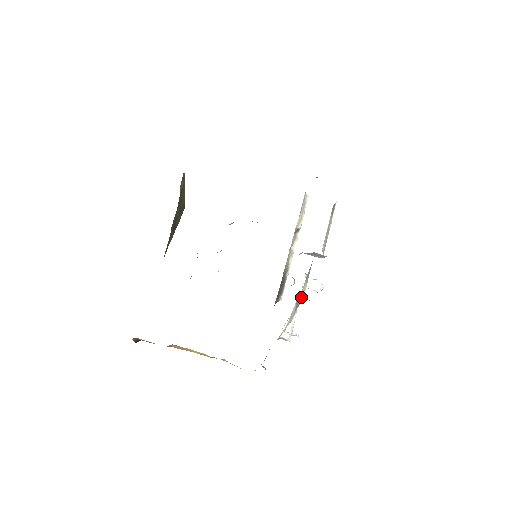
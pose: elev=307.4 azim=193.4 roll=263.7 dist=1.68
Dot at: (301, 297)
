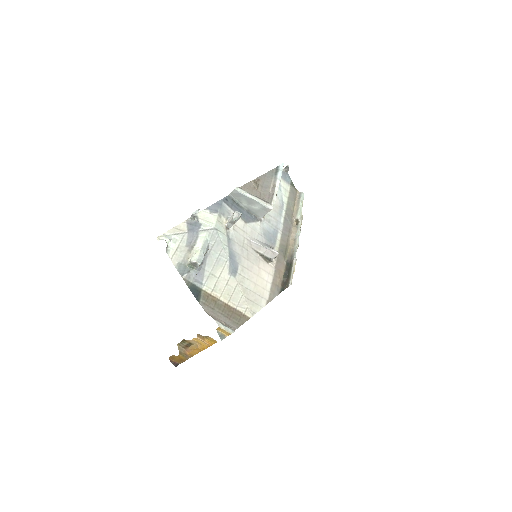
Dot at: (193, 219)
